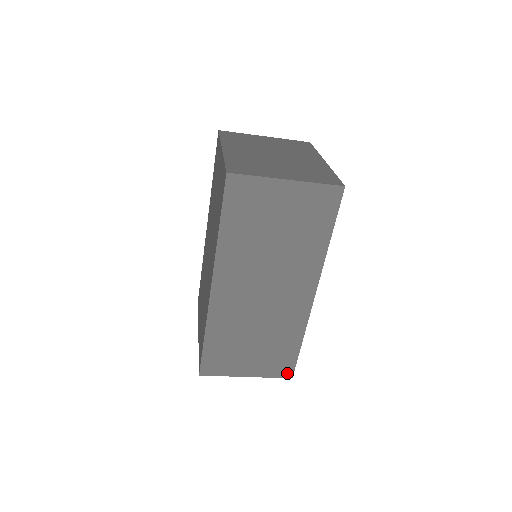
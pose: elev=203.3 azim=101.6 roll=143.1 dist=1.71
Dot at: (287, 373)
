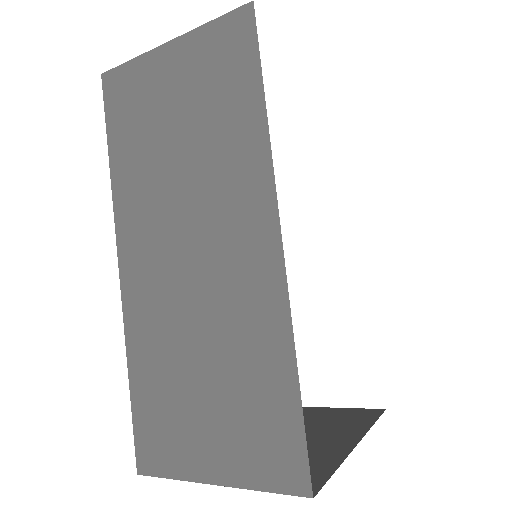
Dot at: (295, 478)
